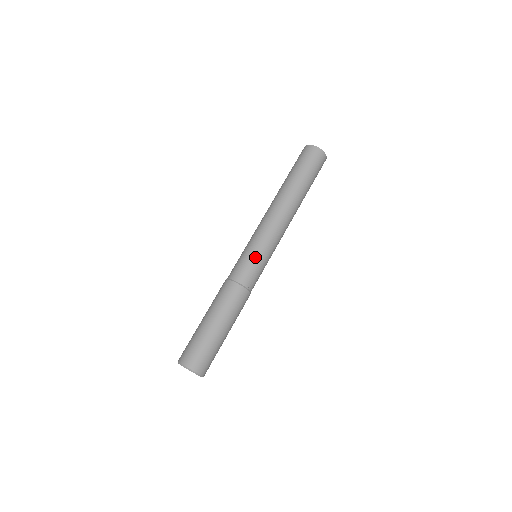
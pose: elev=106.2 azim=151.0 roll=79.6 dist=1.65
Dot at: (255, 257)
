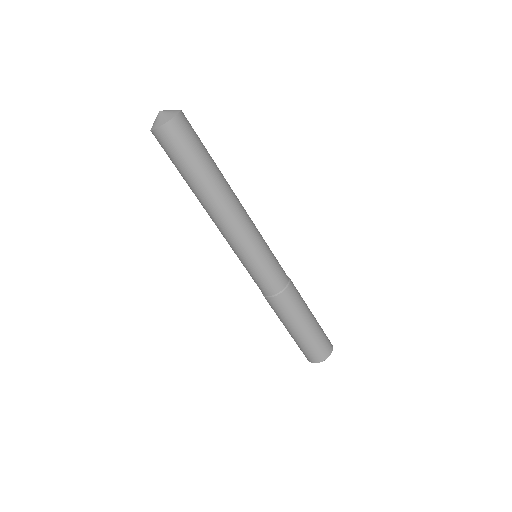
Dot at: (249, 271)
